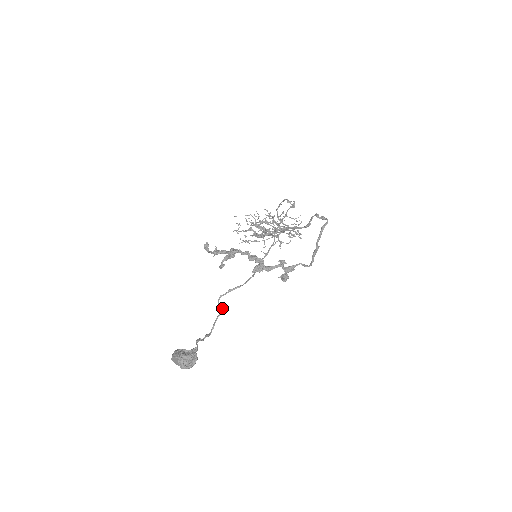
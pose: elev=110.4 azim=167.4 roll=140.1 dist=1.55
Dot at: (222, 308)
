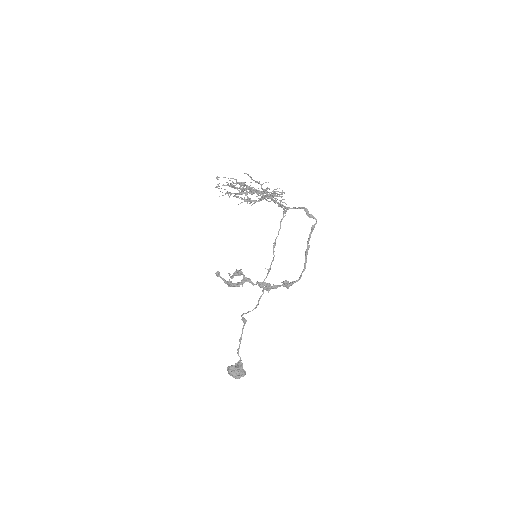
Dot at: (246, 321)
